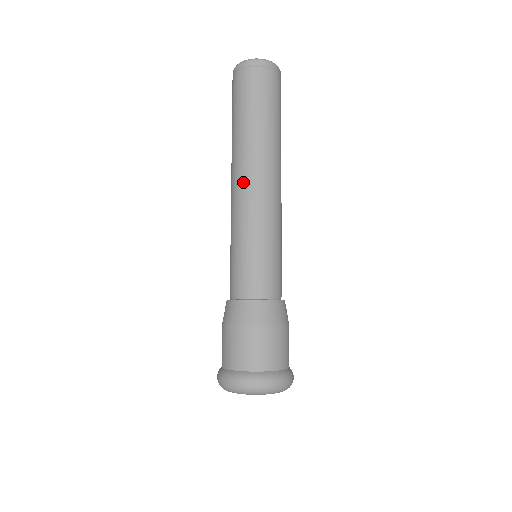
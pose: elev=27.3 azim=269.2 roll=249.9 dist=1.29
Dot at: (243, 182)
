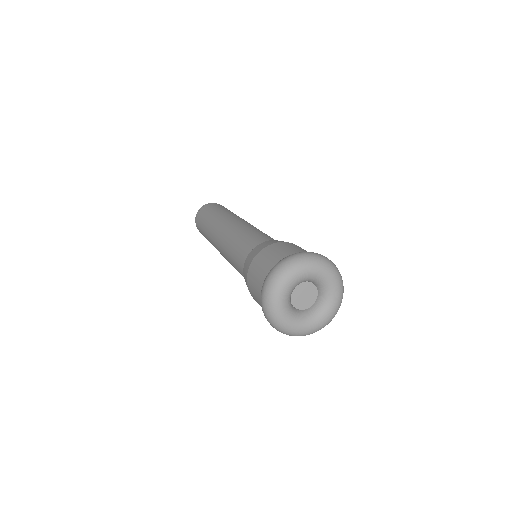
Dot at: (245, 221)
